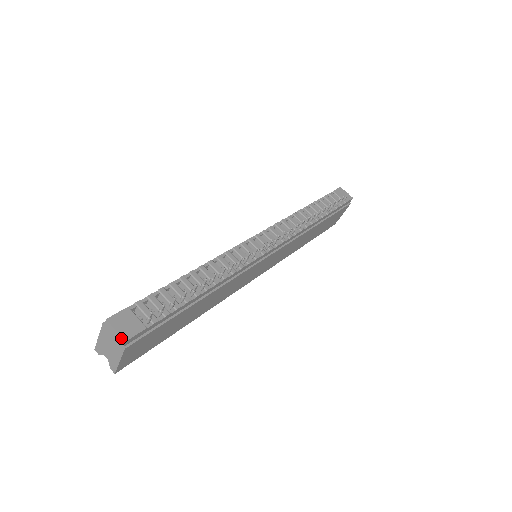
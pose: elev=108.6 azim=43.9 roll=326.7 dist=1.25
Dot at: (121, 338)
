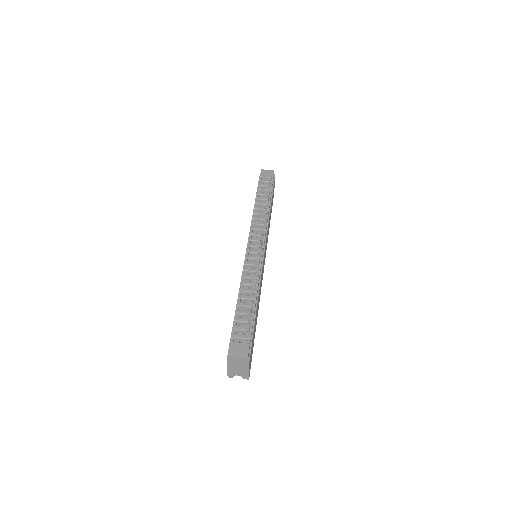
Dot at: (244, 359)
